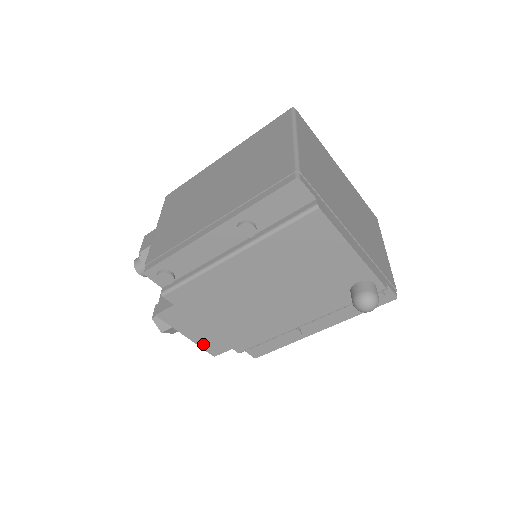
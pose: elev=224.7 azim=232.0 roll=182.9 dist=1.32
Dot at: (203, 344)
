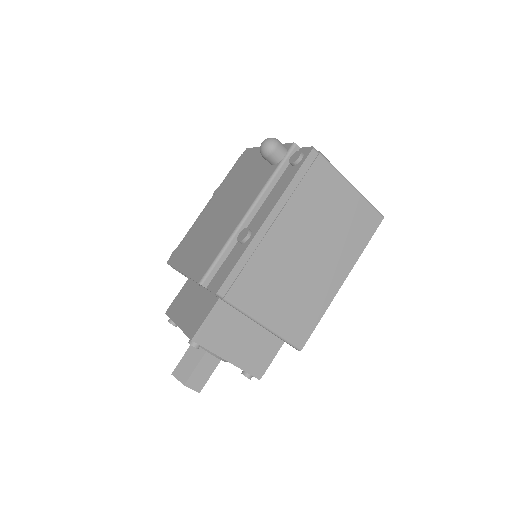
Dot at: (187, 327)
